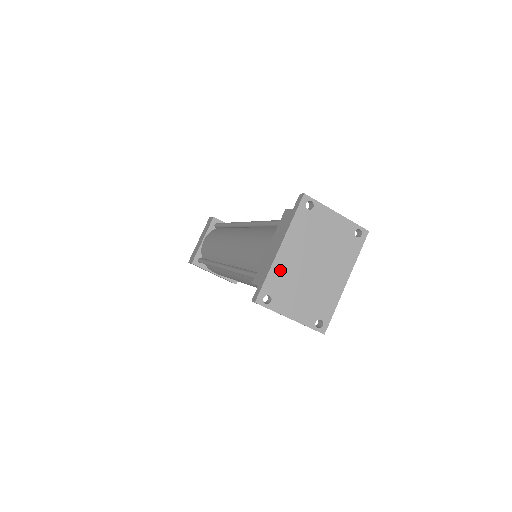
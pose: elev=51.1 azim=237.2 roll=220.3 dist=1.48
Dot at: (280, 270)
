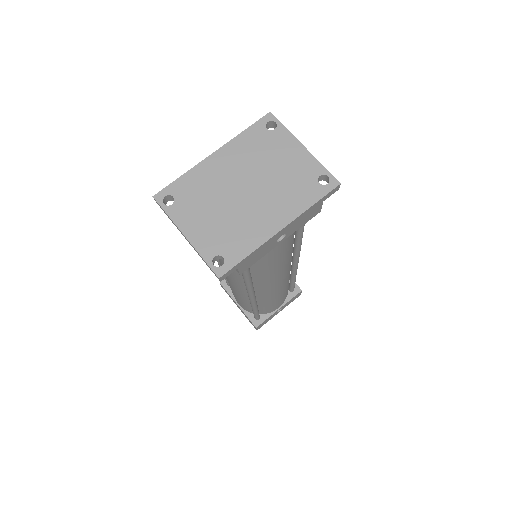
Dot at: (201, 176)
